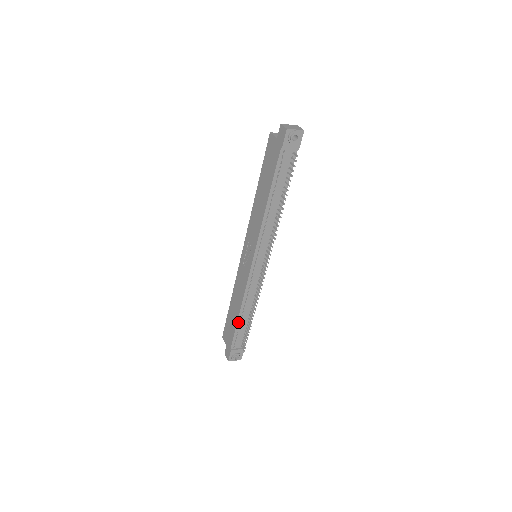
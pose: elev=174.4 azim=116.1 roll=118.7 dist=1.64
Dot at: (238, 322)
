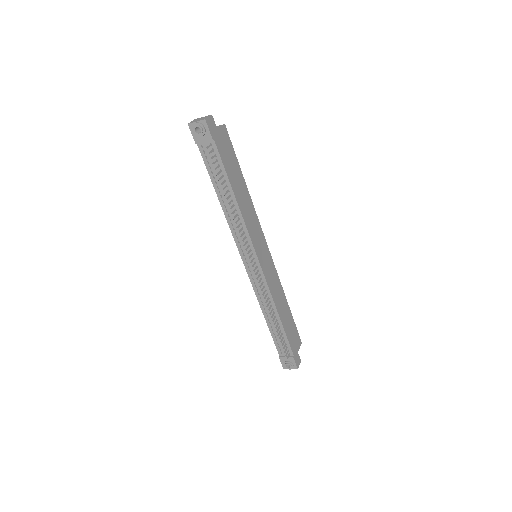
Dot at: (269, 326)
